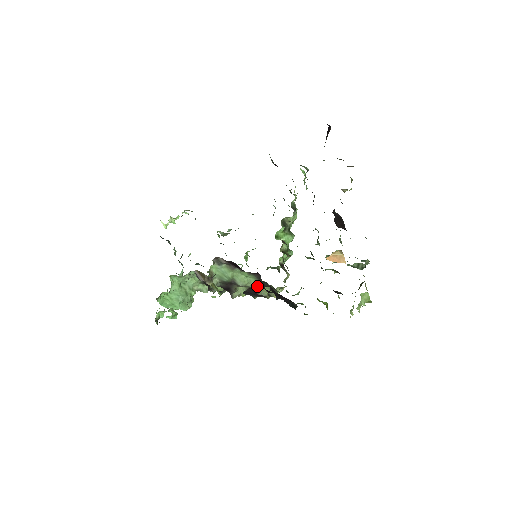
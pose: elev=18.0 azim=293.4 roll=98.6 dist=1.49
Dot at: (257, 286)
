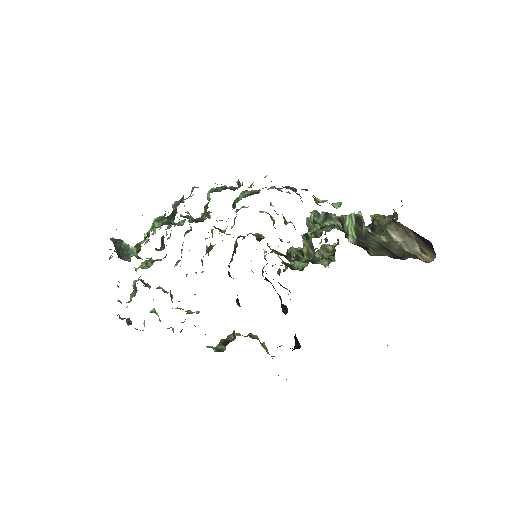
Dot at: occluded
